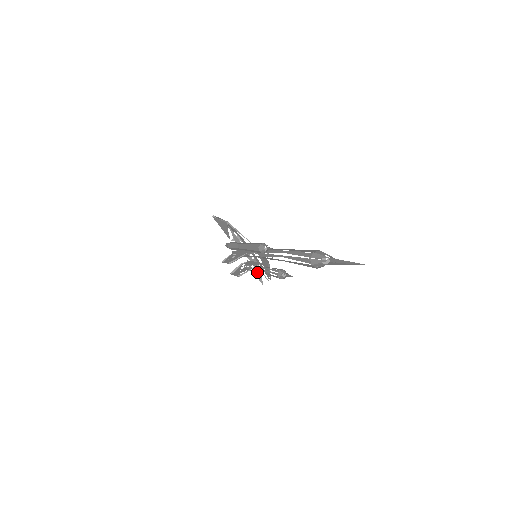
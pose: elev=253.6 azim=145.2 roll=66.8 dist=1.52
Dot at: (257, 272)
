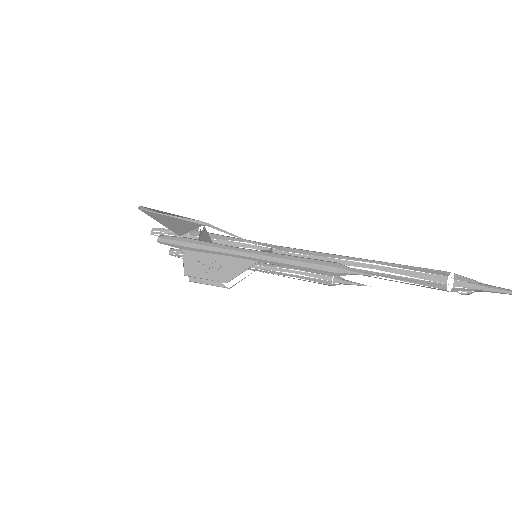
Dot at: occluded
